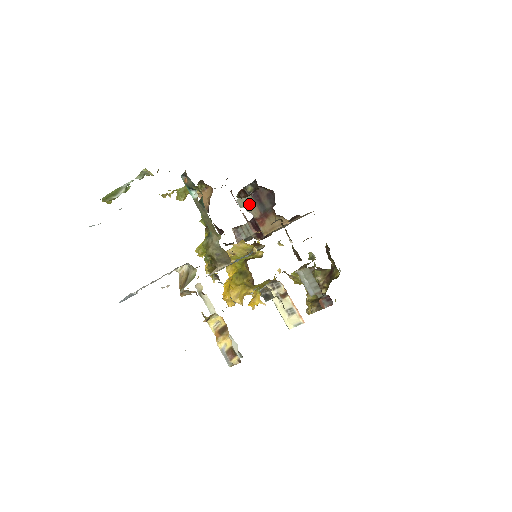
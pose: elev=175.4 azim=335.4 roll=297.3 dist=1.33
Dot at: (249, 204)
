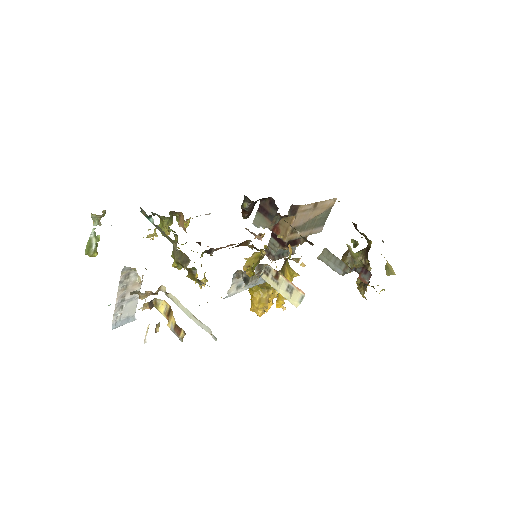
Dot at: (262, 221)
